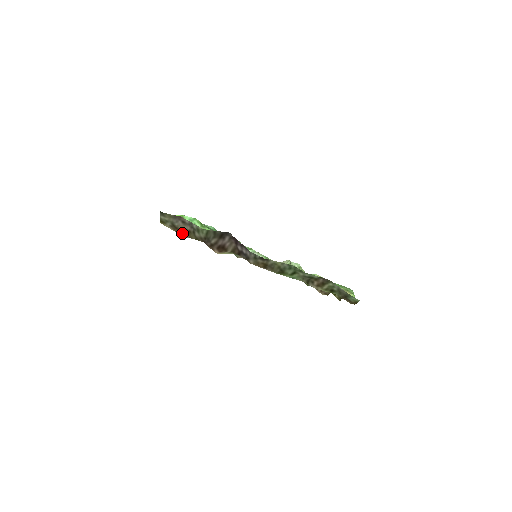
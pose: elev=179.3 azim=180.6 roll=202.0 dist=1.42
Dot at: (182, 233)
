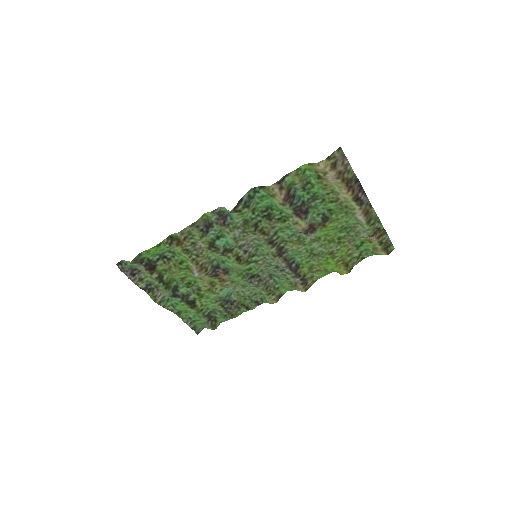
Dot at: (333, 173)
